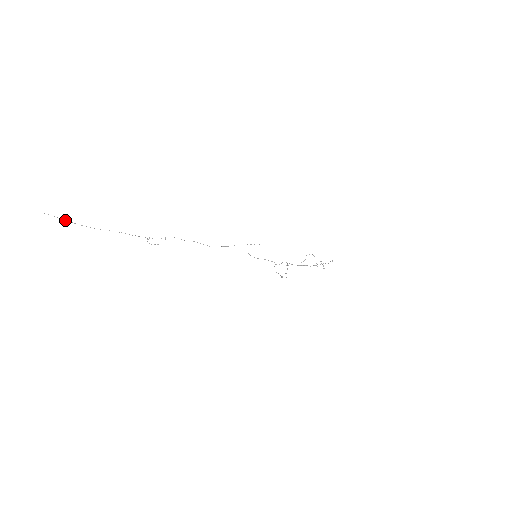
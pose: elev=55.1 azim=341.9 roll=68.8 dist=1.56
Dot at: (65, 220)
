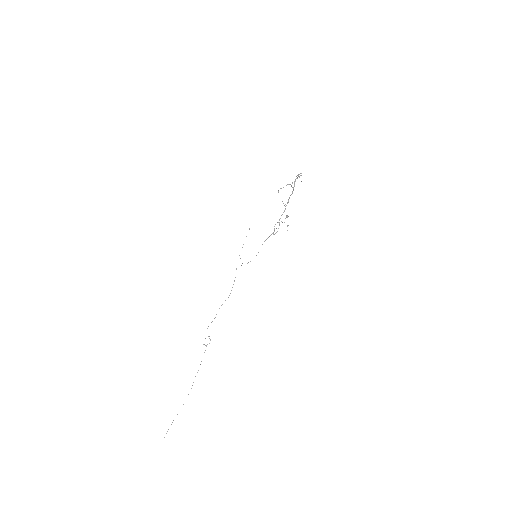
Dot at: occluded
